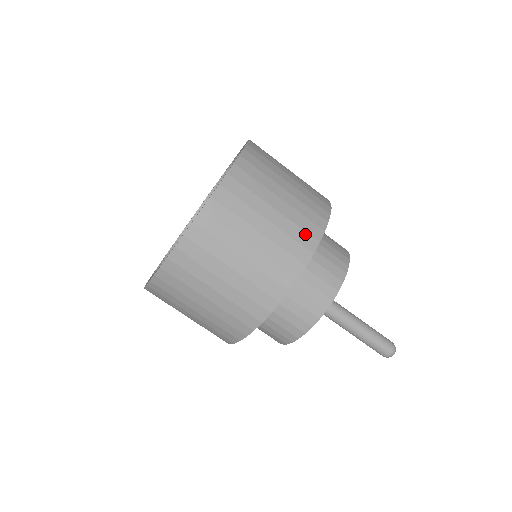
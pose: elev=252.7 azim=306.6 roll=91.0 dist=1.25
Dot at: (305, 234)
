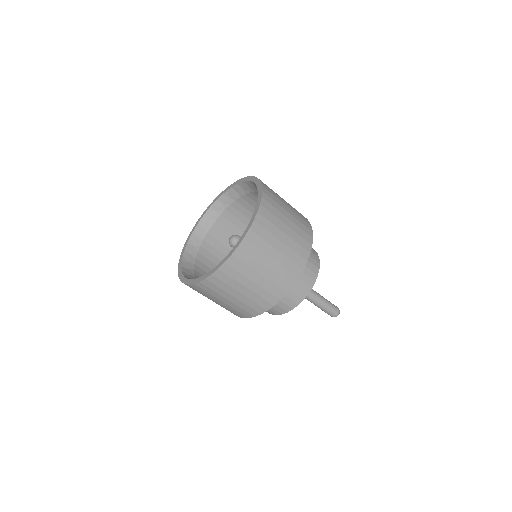
Dot at: (278, 289)
